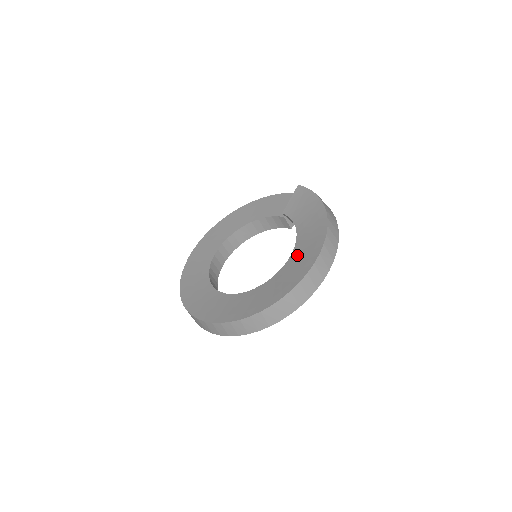
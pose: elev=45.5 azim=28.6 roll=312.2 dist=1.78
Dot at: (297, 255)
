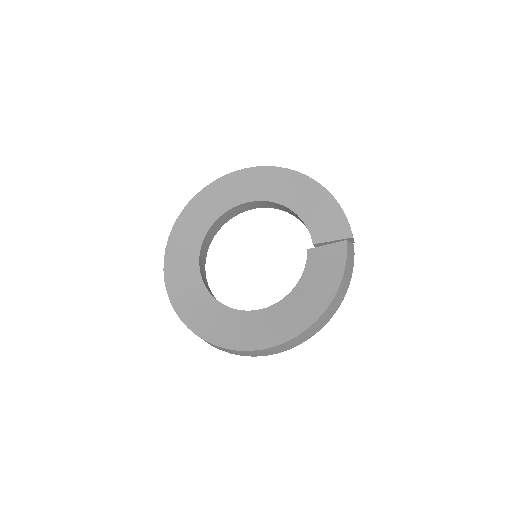
Dot at: (266, 317)
